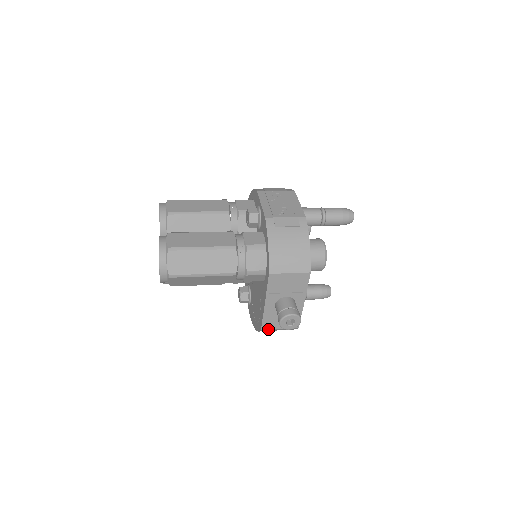
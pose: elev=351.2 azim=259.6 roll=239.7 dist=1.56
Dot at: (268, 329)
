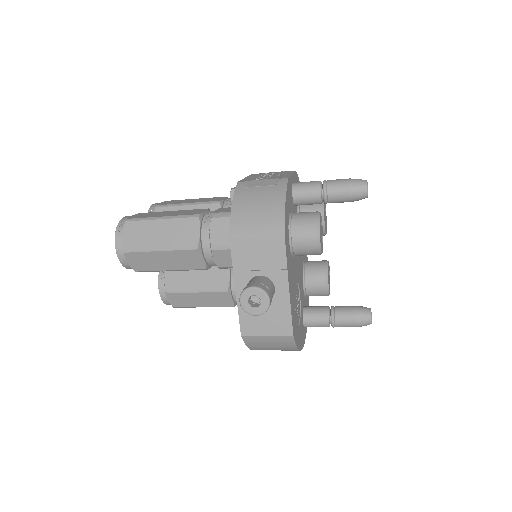
Dot at: (251, 335)
